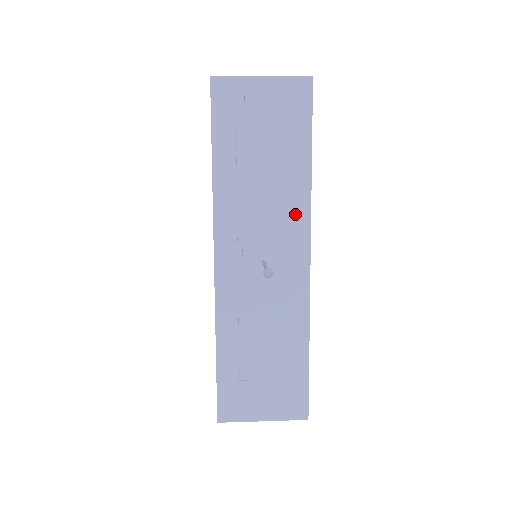
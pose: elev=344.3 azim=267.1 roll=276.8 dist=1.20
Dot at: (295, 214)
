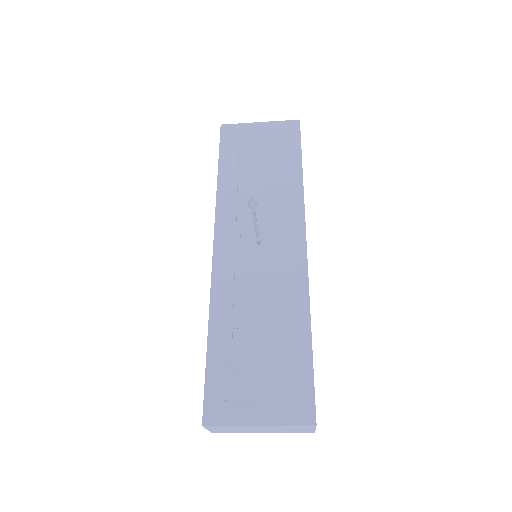
Dot at: (290, 209)
